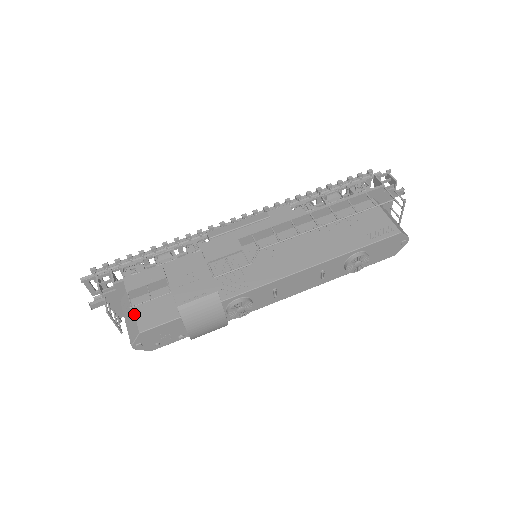
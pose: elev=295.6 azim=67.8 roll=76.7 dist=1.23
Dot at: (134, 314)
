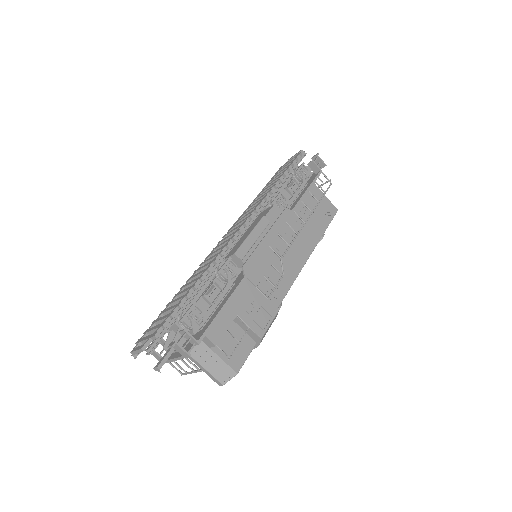
Dot at: (222, 360)
